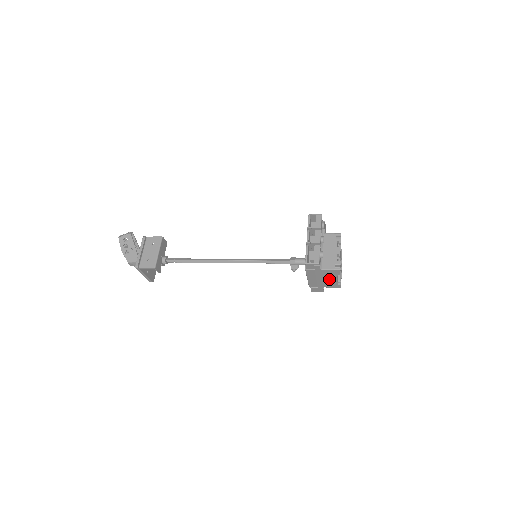
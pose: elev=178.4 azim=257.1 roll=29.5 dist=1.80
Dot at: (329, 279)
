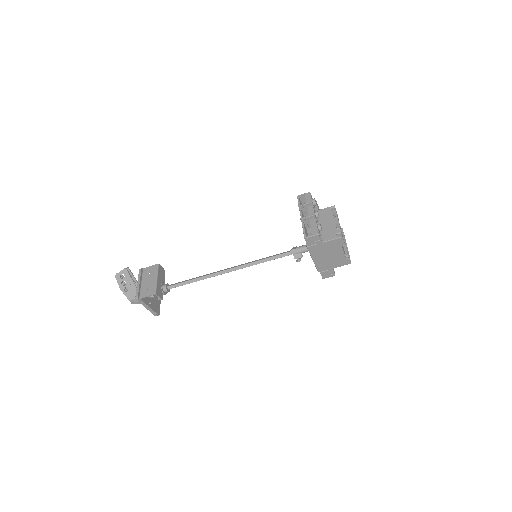
Dot at: (335, 254)
